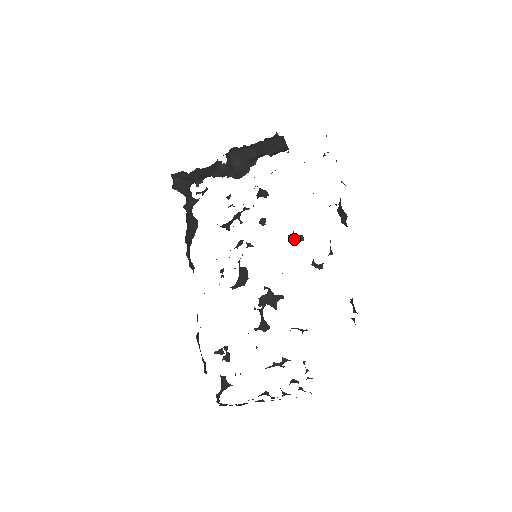
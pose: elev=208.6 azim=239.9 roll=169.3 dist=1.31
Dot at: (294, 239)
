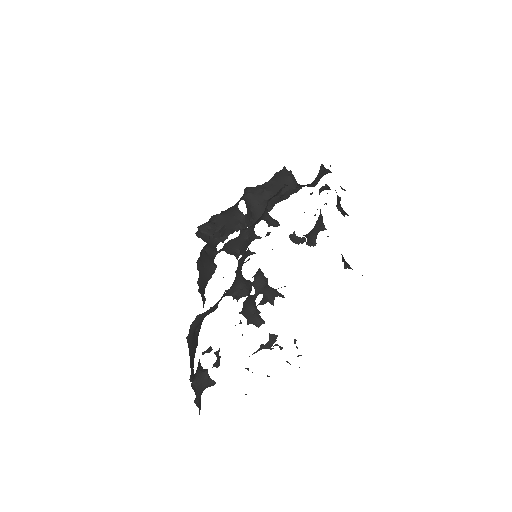
Dot at: (297, 243)
